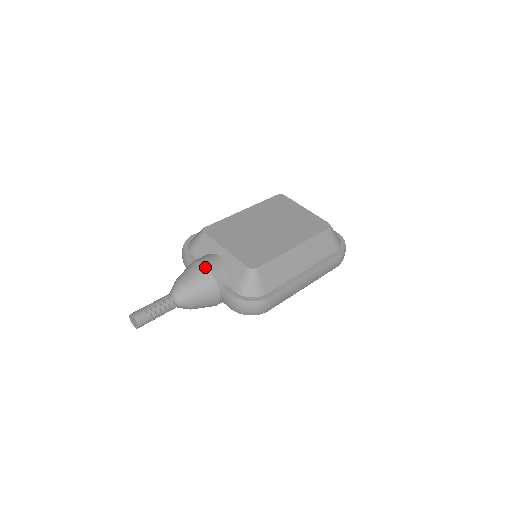
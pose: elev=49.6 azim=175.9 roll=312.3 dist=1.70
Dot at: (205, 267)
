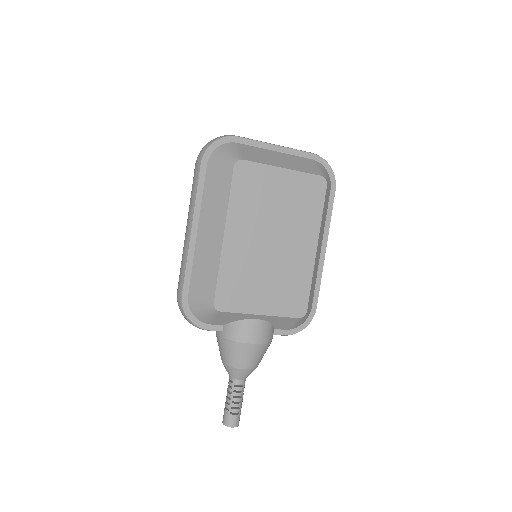
Dot at: (256, 345)
